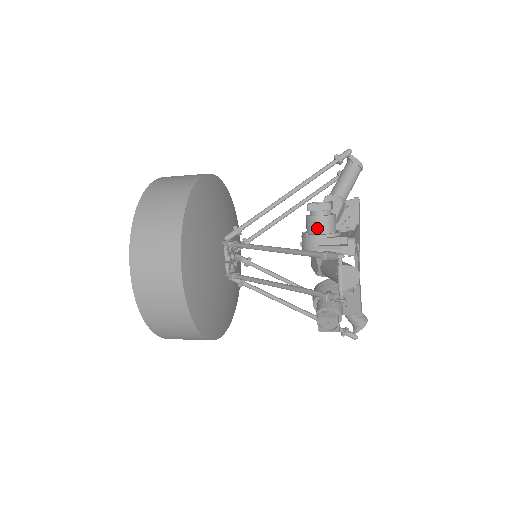
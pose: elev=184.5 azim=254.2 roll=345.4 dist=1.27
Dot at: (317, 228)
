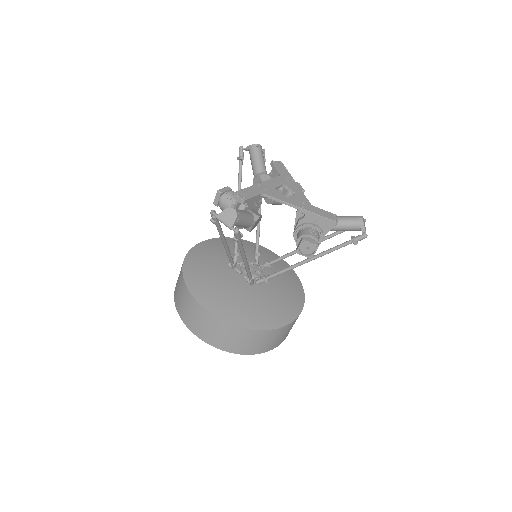
Dot at: occluded
